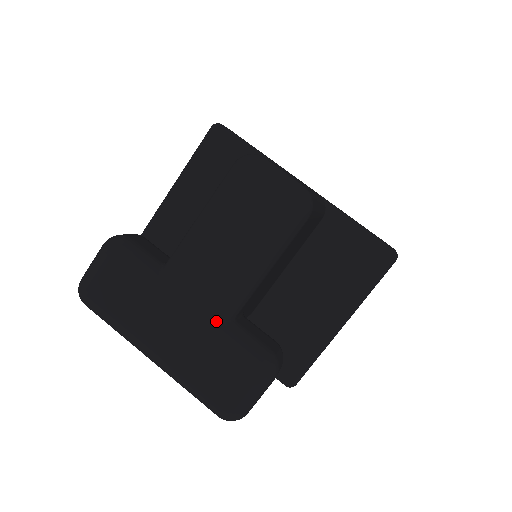
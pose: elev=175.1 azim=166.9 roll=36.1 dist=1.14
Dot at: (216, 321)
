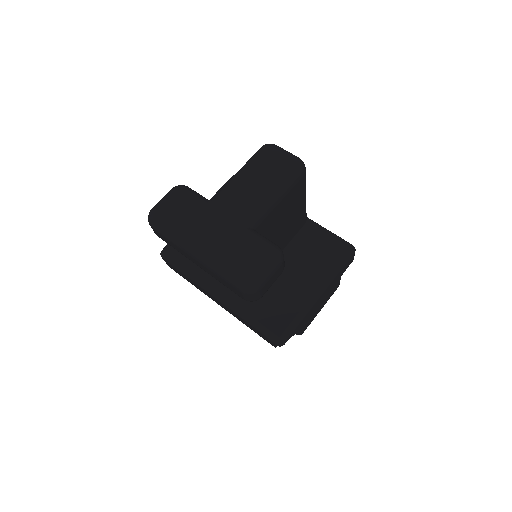
Dot at: (245, 224)
